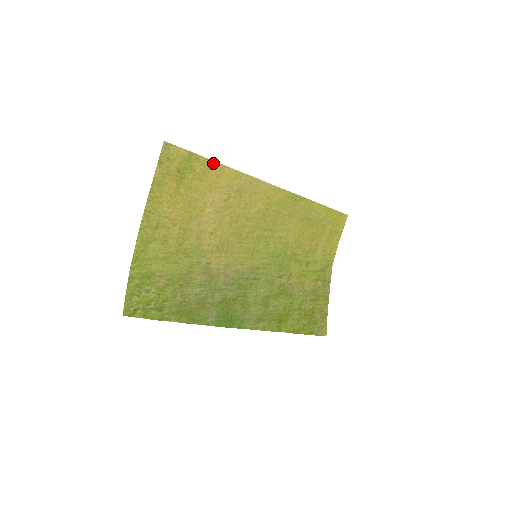
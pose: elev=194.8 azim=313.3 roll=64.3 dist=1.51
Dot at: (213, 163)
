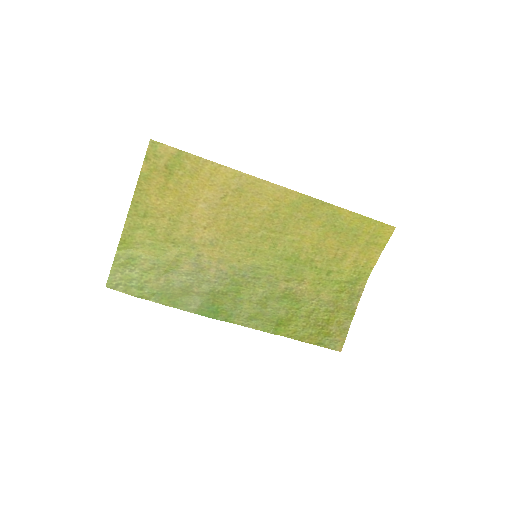
Dot at: (206, 161)
